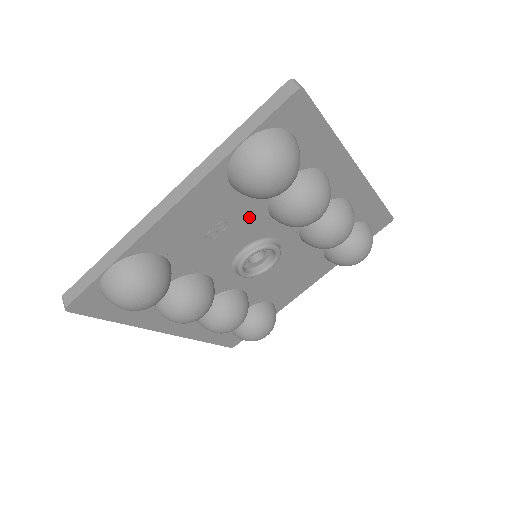
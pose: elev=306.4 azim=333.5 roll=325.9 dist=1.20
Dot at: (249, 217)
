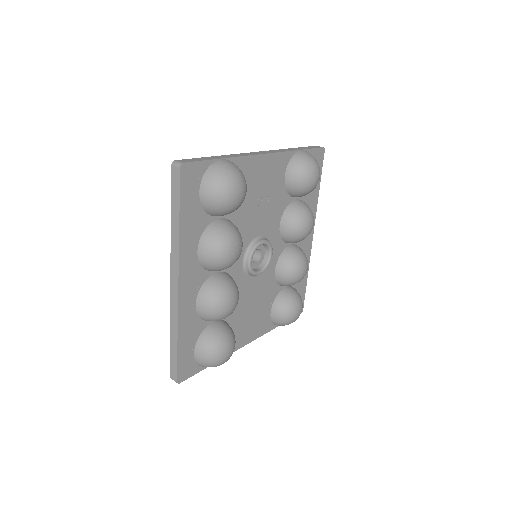
Dot at: (275, 209)
